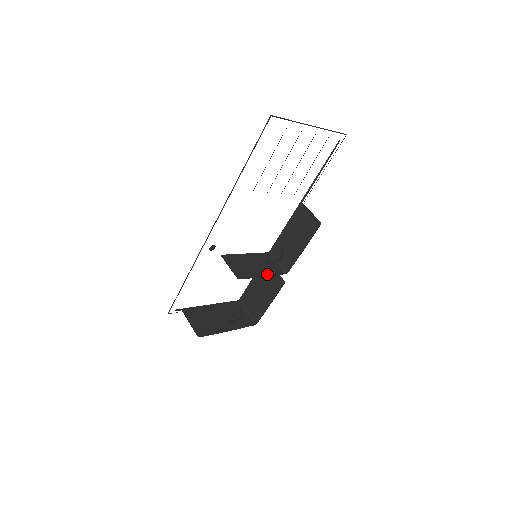
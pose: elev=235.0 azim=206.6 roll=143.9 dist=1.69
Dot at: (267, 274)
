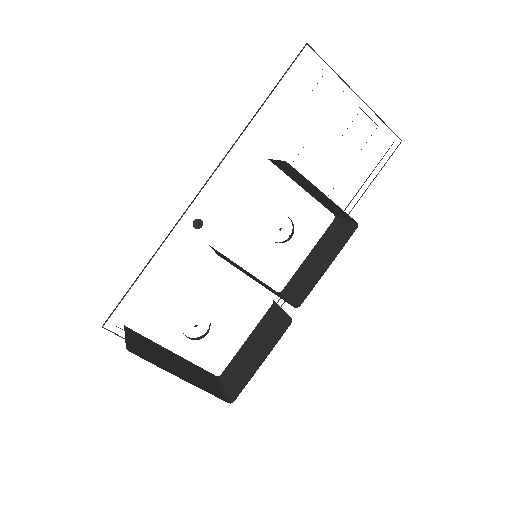
Dot at: (266, 288)
